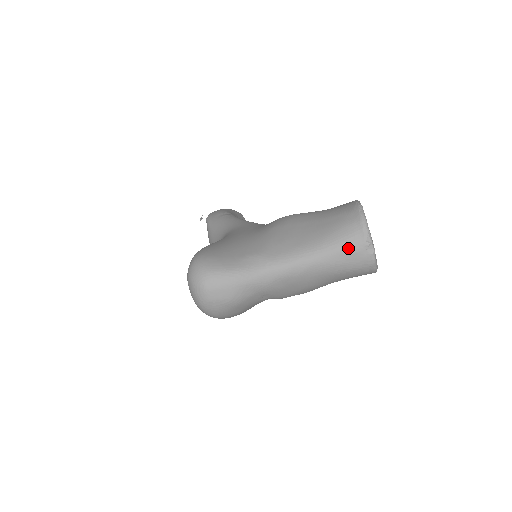
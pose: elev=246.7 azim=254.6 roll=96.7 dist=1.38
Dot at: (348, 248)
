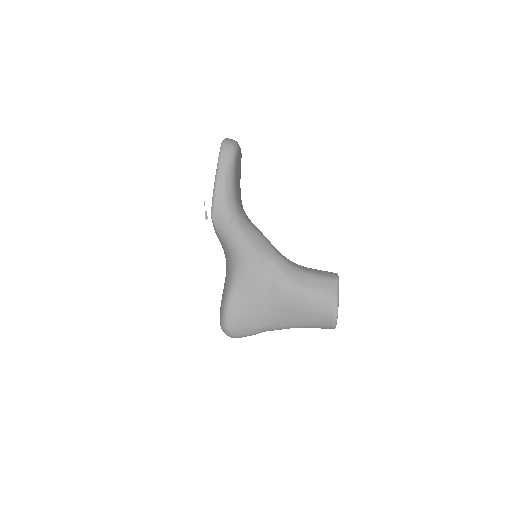
Dot at: occluded
